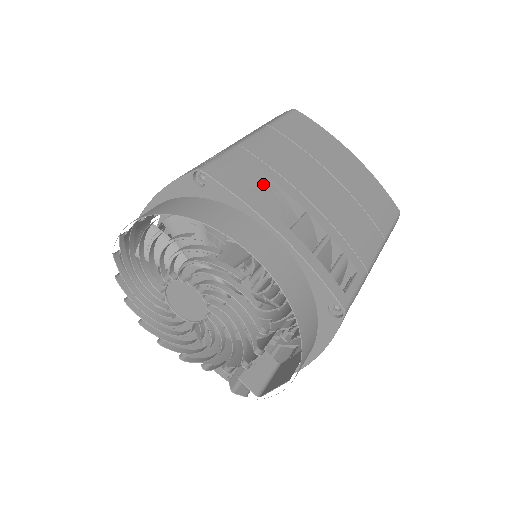
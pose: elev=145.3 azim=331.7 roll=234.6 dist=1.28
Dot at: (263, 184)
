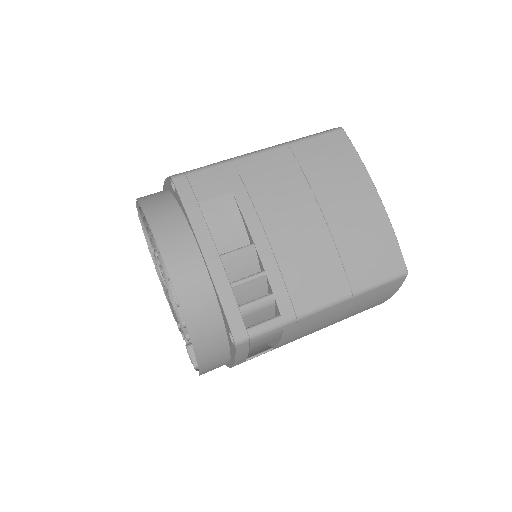
Dot at: (226, 205)
